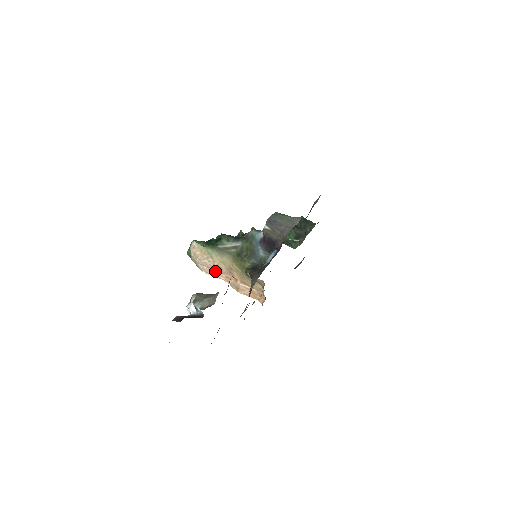
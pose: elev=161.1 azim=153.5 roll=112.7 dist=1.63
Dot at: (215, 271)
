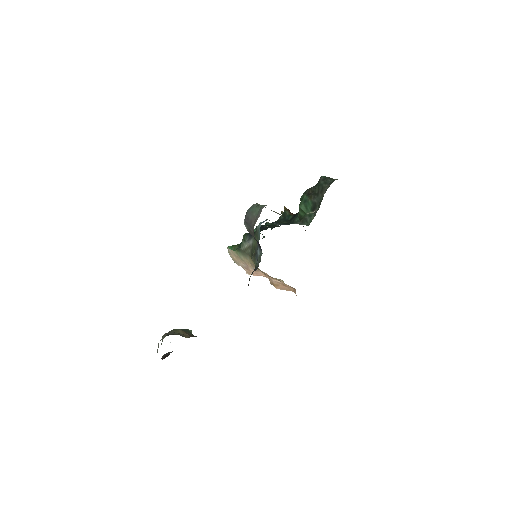
Dot at: occluded
